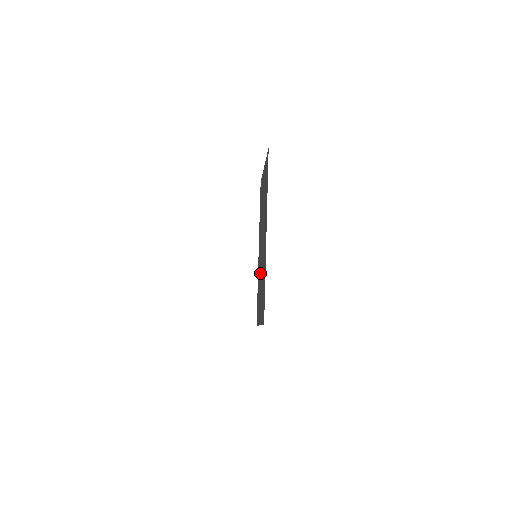
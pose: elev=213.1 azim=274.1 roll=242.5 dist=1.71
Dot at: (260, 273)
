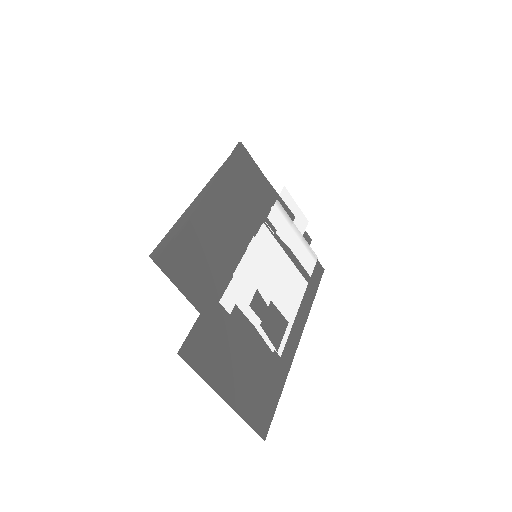
Dot at: (236, 251)
